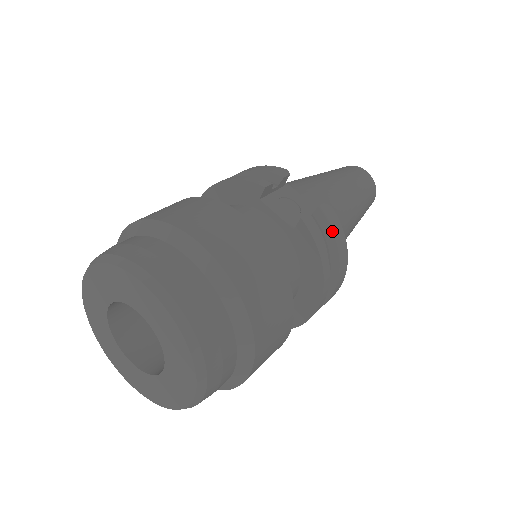
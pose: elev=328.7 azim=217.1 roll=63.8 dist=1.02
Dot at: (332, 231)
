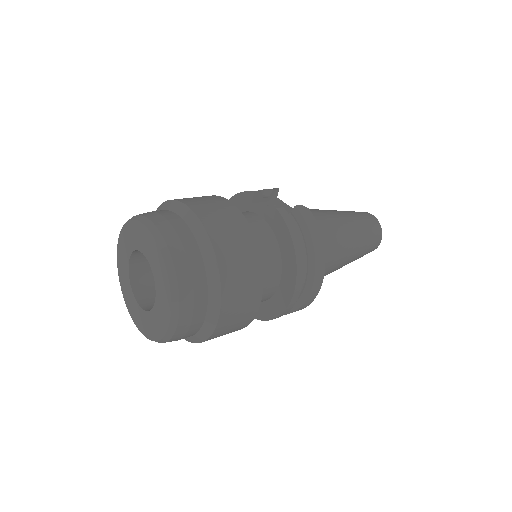
Dot at: (306, 223)
